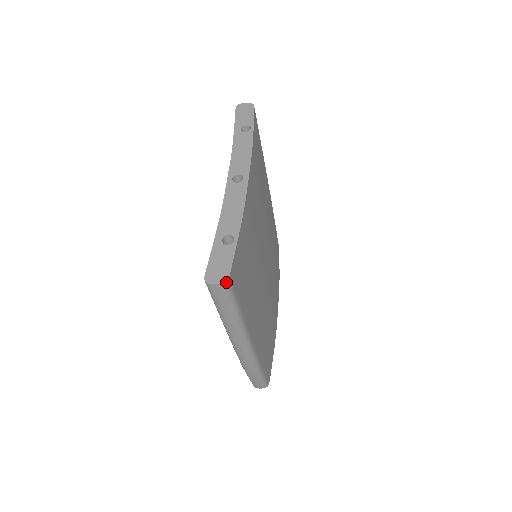
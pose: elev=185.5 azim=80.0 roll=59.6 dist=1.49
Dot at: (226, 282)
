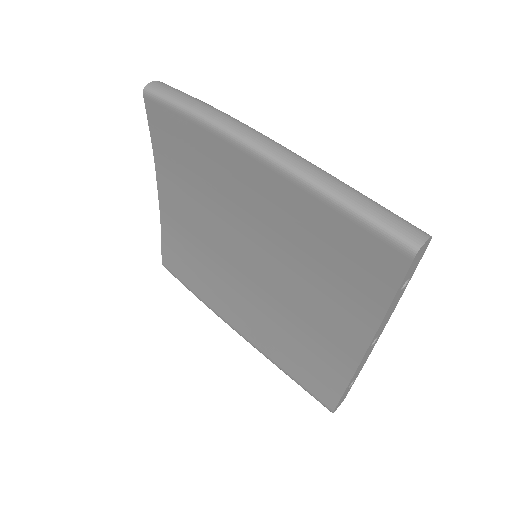
Dot at: occluded
